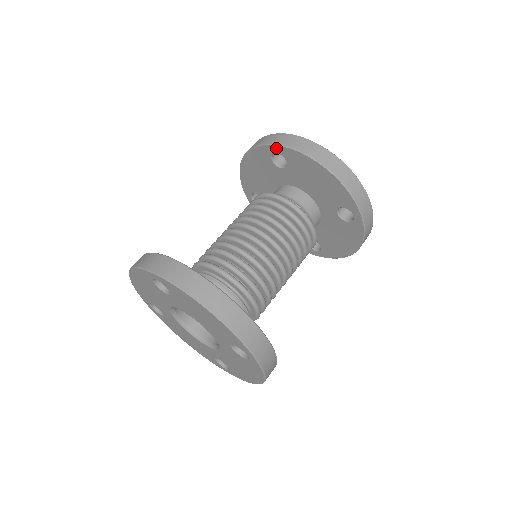
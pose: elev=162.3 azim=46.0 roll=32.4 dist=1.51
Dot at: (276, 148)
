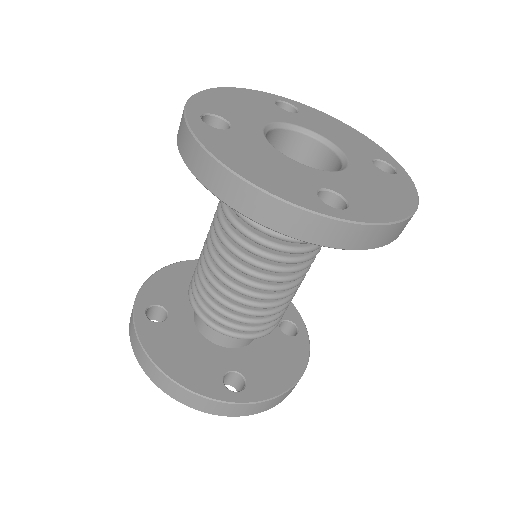
Dot at: occluded
